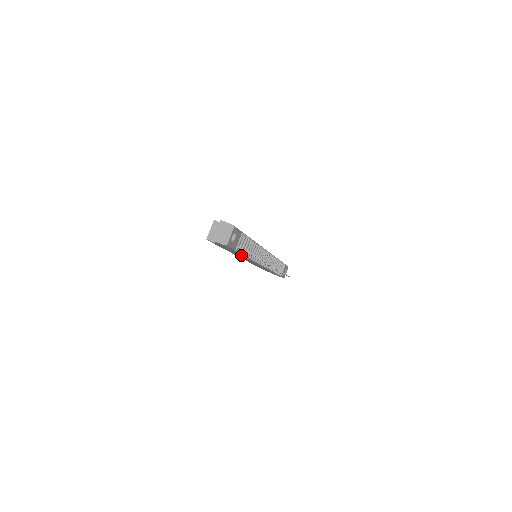
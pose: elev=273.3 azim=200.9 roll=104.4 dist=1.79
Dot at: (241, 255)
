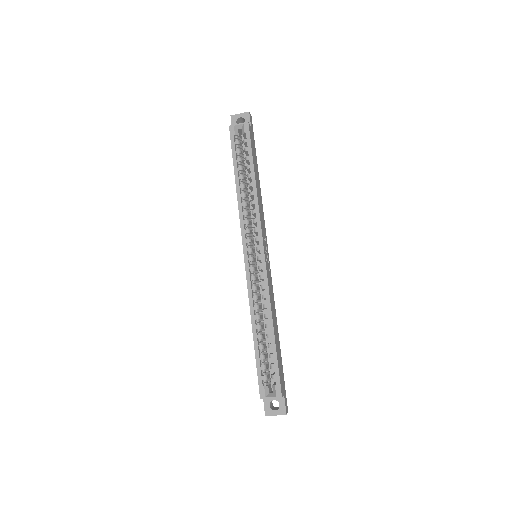
Dot at: occluded
